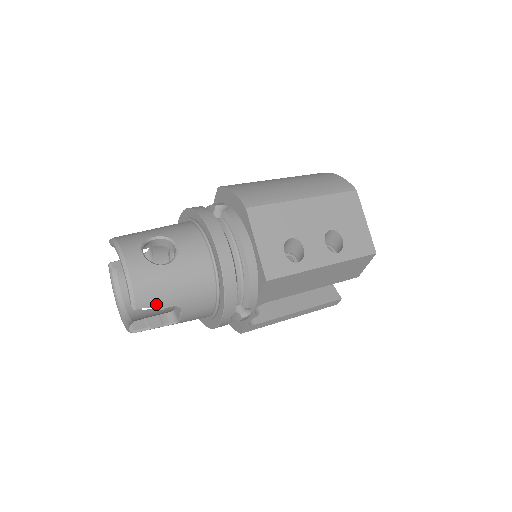
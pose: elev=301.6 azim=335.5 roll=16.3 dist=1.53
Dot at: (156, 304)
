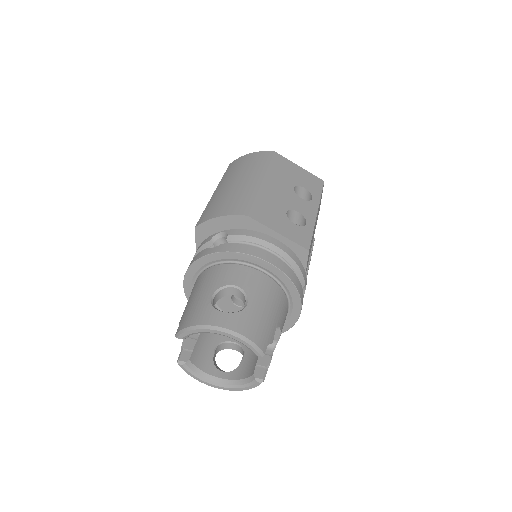
Dot at: (269, 337)
